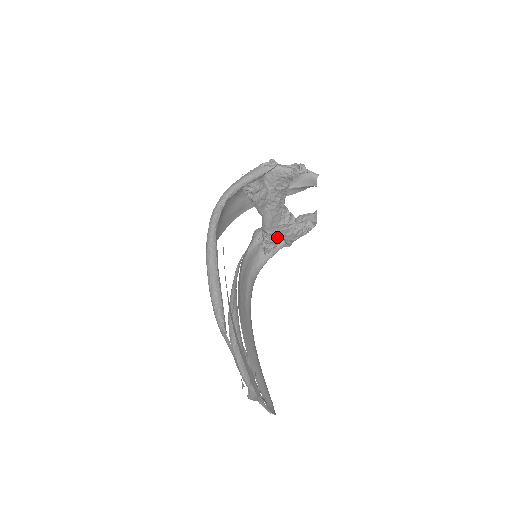
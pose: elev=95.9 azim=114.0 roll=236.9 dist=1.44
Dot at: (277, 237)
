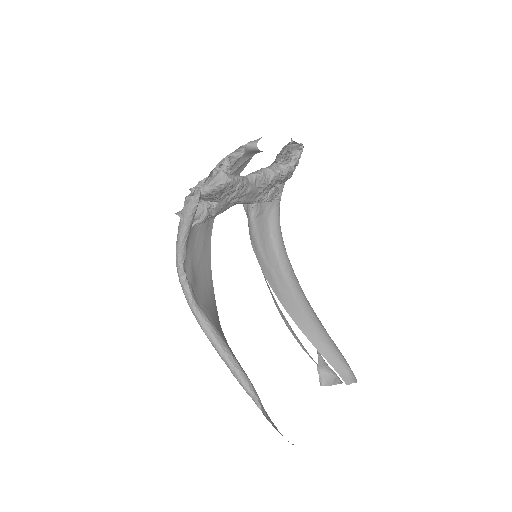
Dot at: (270, 189)
